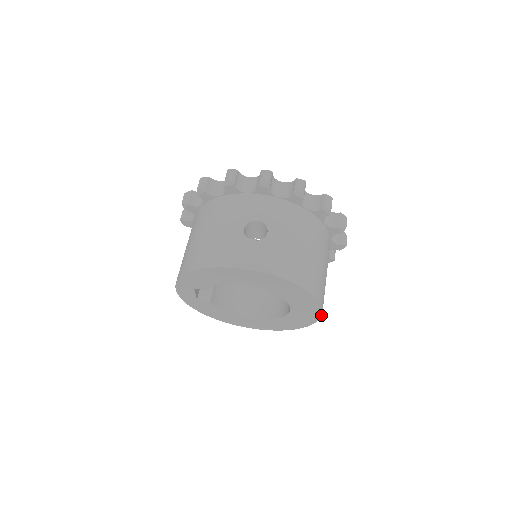
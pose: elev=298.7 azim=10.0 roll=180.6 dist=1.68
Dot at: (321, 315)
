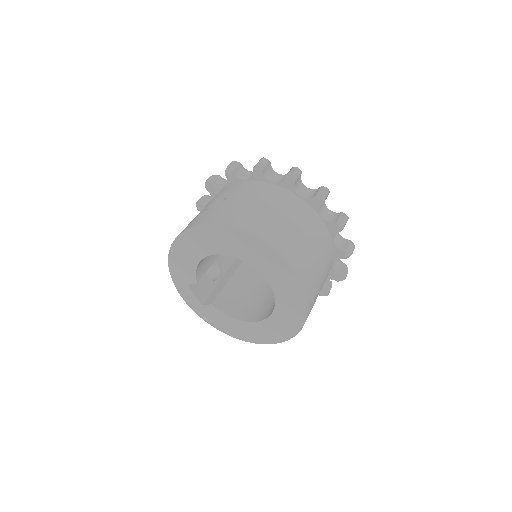
Dot at: (299, 281)
